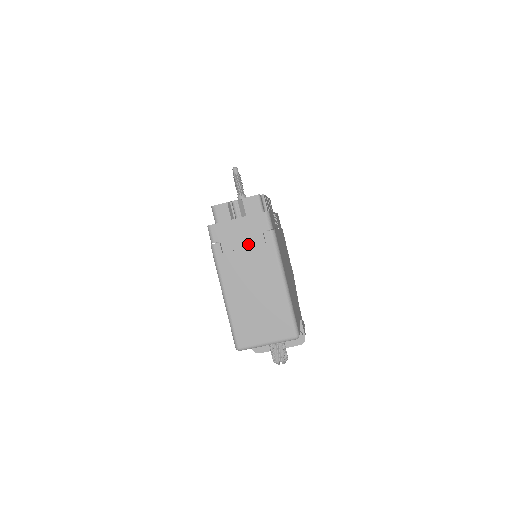
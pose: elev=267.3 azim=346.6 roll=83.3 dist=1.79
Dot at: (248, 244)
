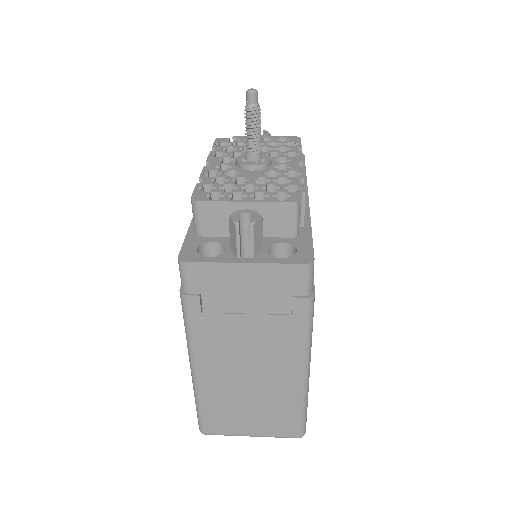
Dot at: (256, 309)
